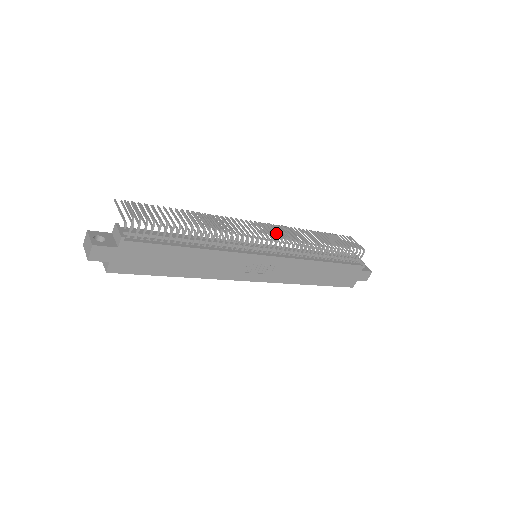
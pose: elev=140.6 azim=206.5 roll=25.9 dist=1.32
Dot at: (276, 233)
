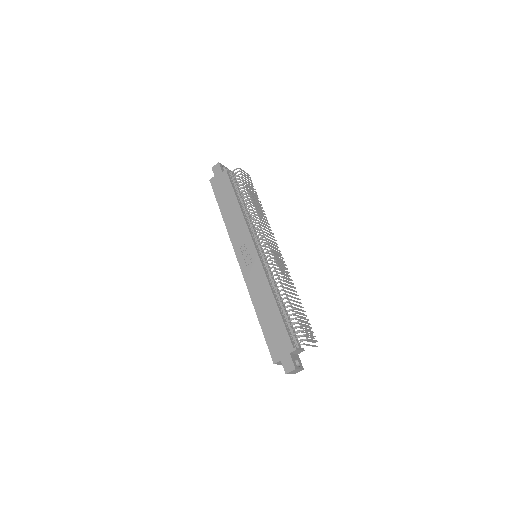
Dot at: (276, 255)
